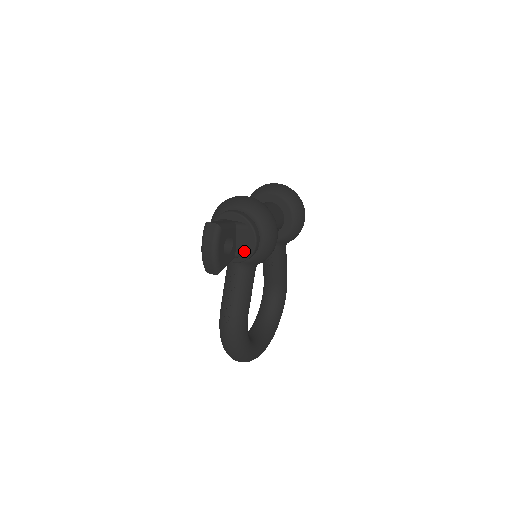
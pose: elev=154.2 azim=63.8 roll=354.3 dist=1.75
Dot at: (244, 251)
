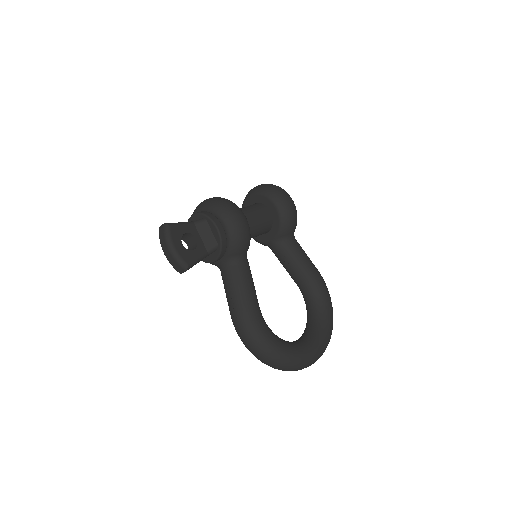
Dot at: (213, 243)
